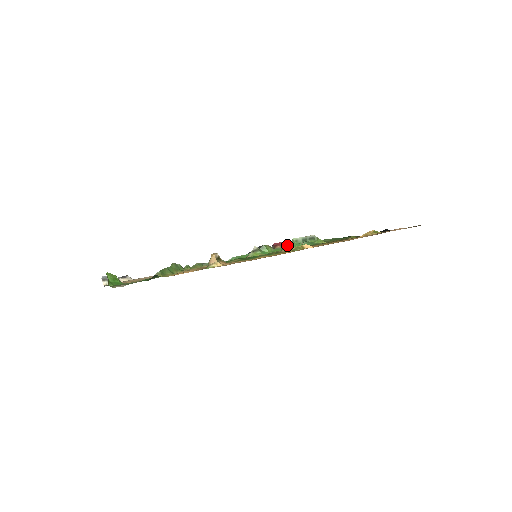
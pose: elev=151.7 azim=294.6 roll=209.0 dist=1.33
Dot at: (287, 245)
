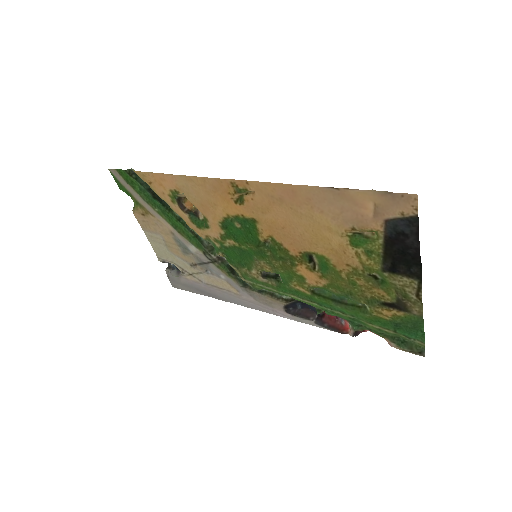
Dot at: (338, 316)
